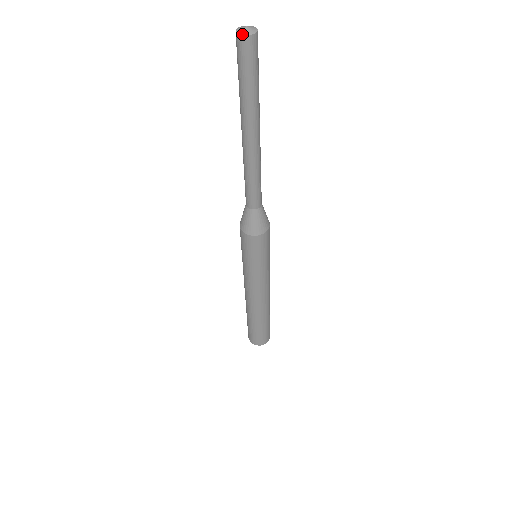
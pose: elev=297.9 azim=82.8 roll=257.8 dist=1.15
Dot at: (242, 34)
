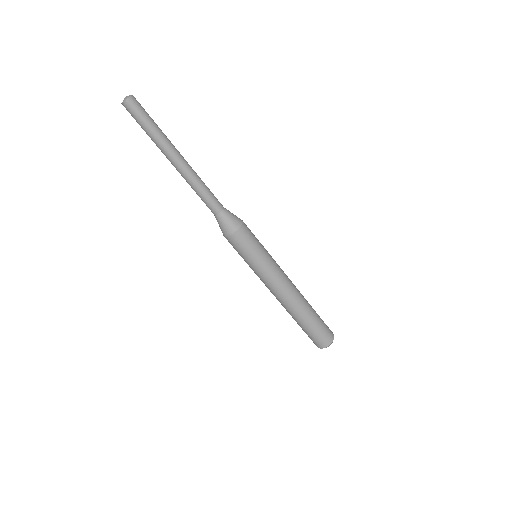
Dot at: (127, 98)
